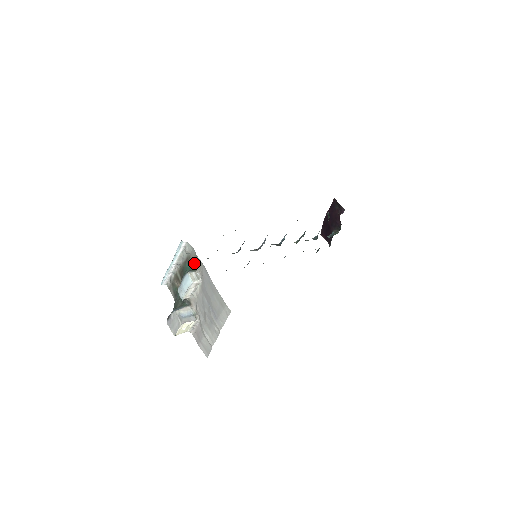
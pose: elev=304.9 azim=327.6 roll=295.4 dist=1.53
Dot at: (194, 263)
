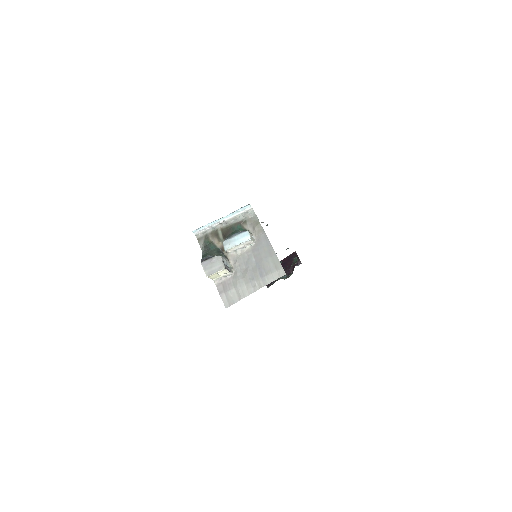
Dot at: (251, 227)
